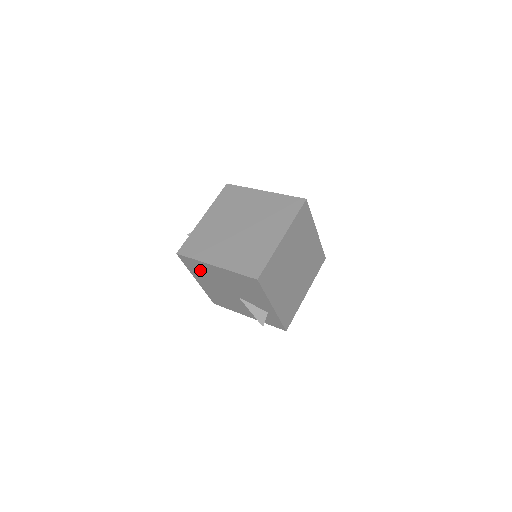
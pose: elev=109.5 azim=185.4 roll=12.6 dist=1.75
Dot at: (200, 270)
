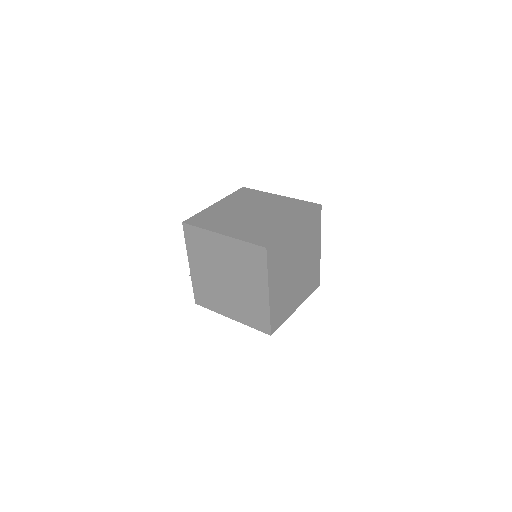
Dot at: occluded
